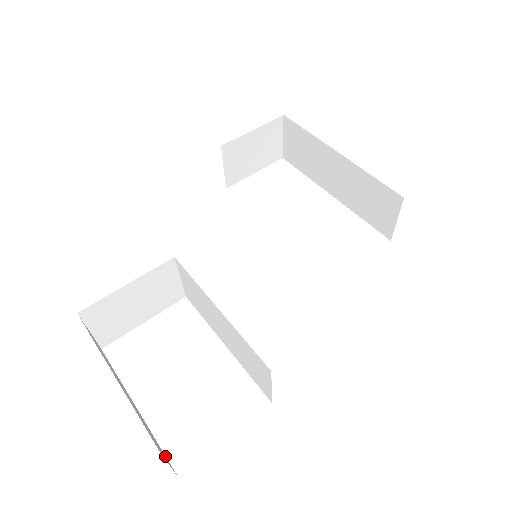
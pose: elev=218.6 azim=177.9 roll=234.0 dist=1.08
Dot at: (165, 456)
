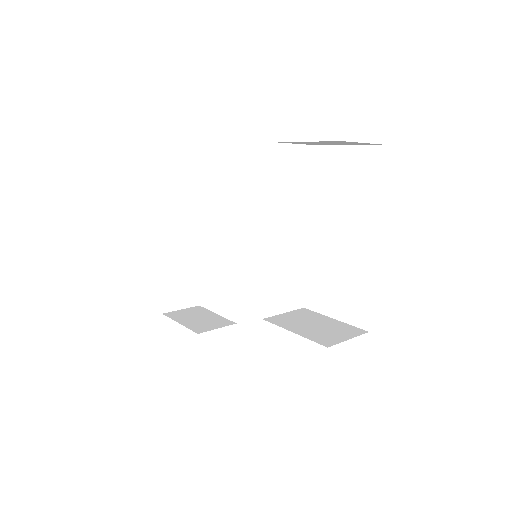
Dot at: (195, 296)
